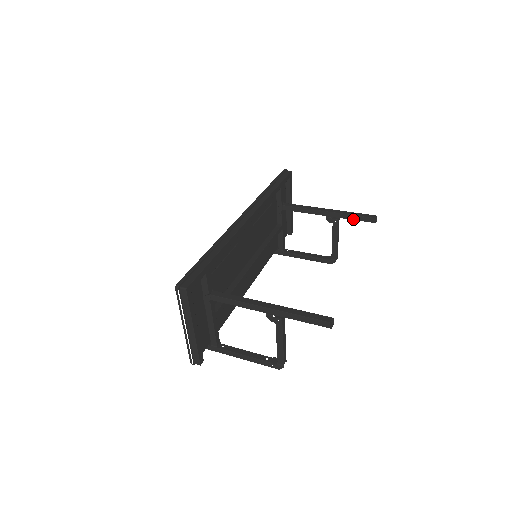
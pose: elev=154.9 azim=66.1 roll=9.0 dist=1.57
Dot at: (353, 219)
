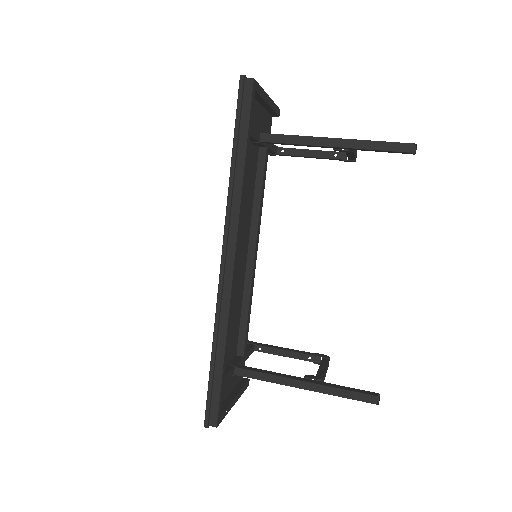
Dot at: (377, 151)
